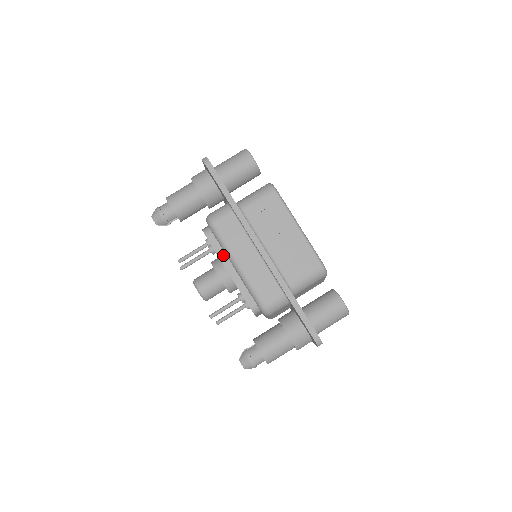
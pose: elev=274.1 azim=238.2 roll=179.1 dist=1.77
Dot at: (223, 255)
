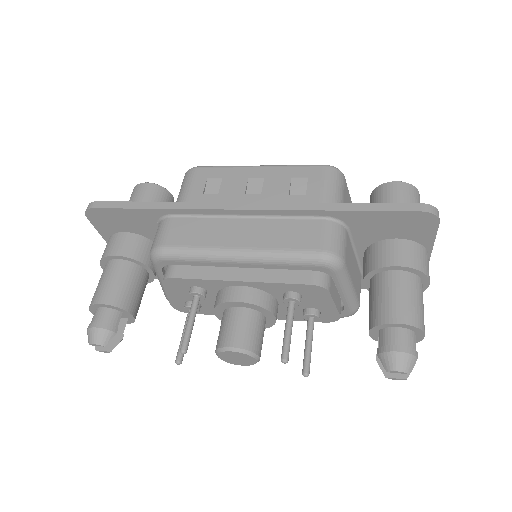
Dot at: (213, 273)
